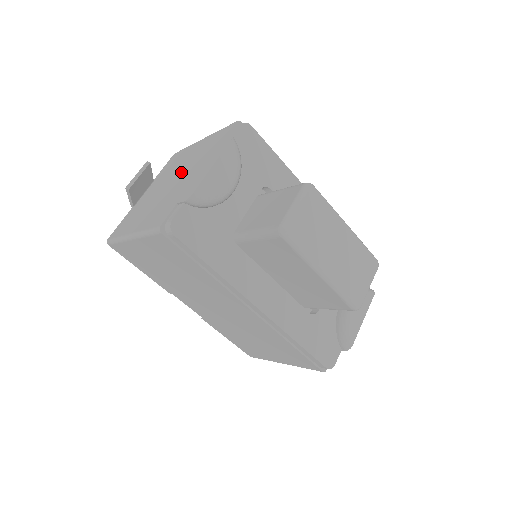
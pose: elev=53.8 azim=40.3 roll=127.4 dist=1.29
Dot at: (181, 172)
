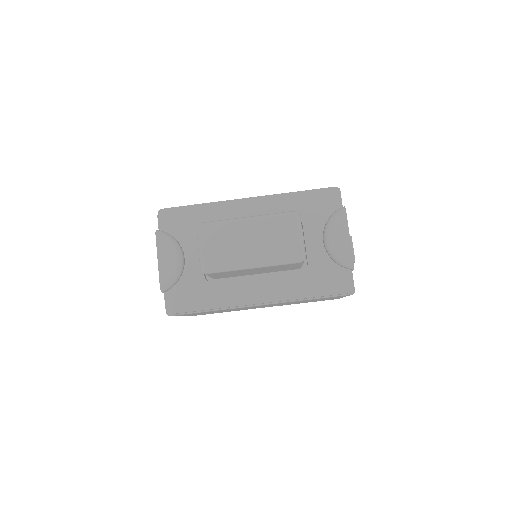
Dot at: occluded
